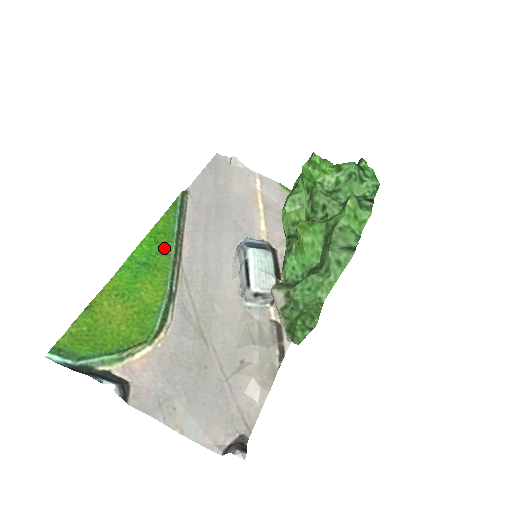
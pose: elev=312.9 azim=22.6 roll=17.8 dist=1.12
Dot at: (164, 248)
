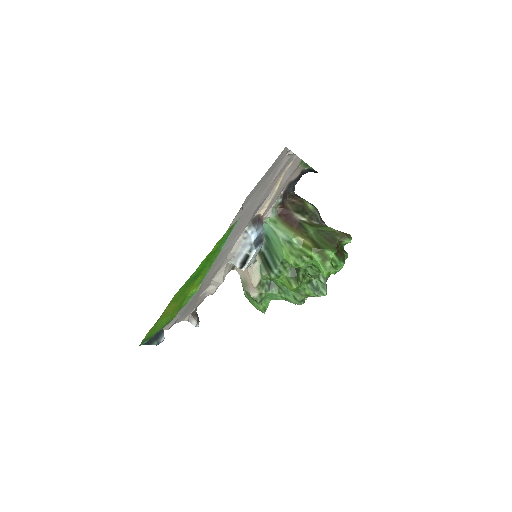
Dot at: (210, 263)
